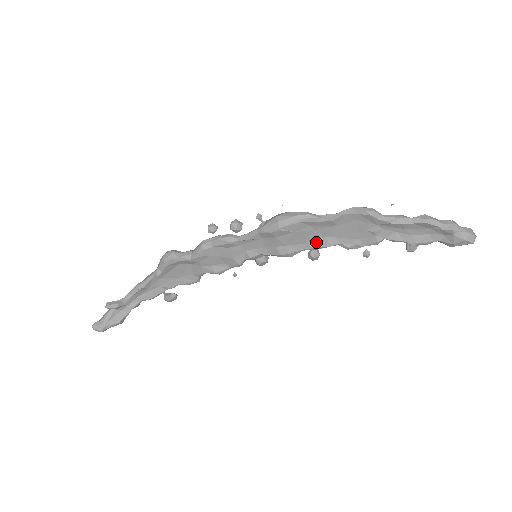
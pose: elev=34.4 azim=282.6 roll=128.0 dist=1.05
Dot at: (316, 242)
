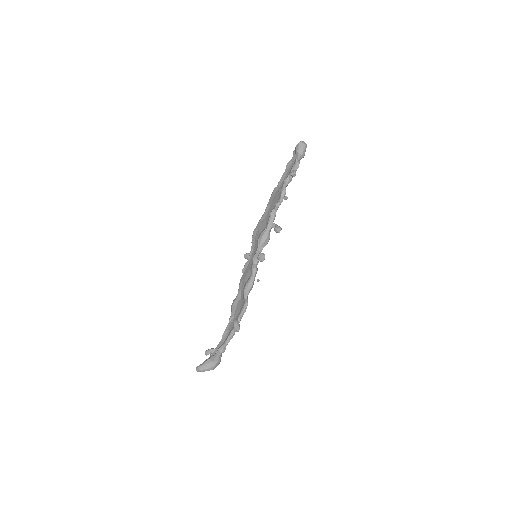
Dot at: (268, 221)
